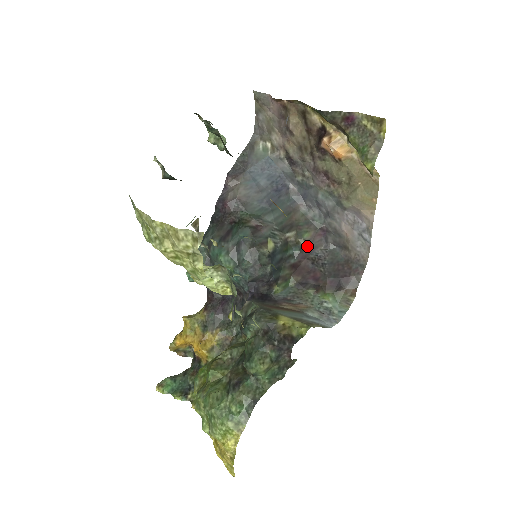
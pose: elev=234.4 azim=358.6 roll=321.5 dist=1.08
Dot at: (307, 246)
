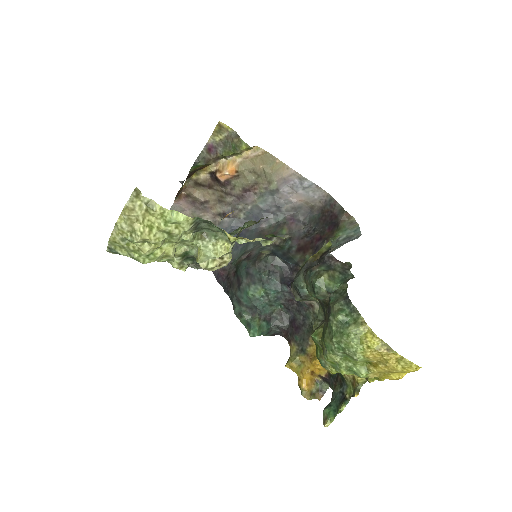
Dot at: (292, 235)
